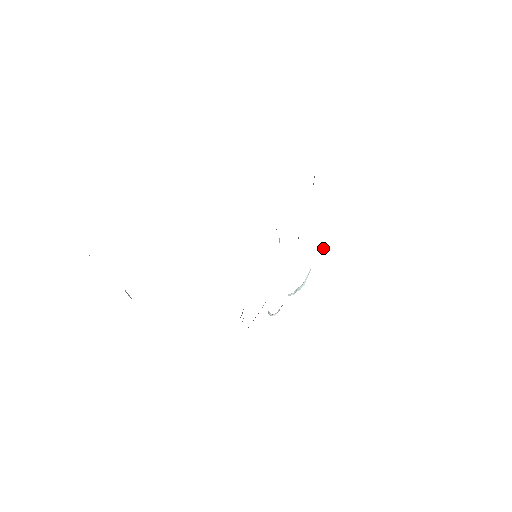
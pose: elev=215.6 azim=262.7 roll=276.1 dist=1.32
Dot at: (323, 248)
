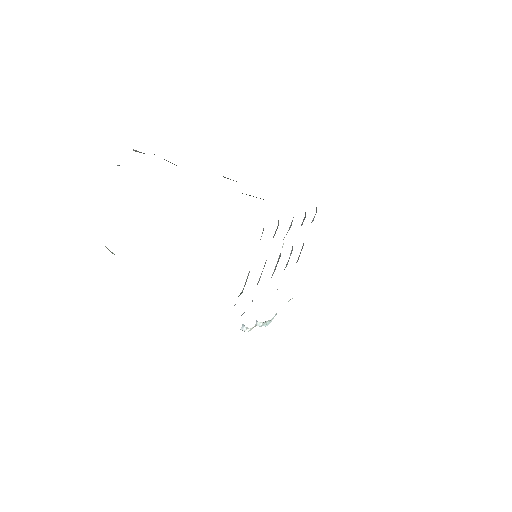
Dot at: (288, 301)
